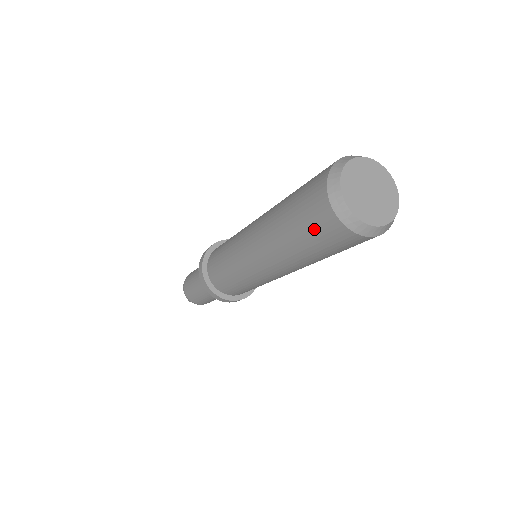
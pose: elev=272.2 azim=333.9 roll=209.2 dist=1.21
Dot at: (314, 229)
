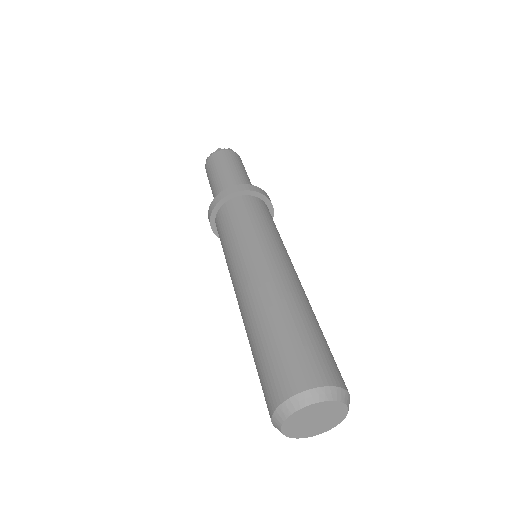
Dot at: occluded
